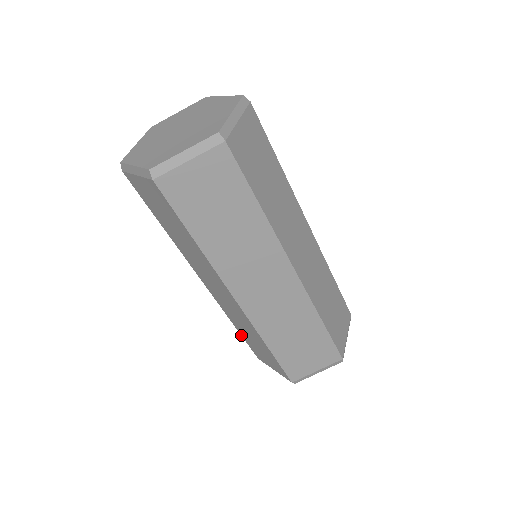
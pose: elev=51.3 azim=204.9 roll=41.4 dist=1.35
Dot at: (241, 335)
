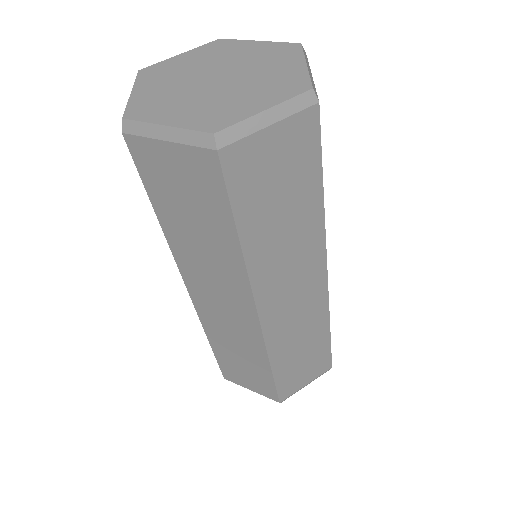
Dot at: occluded
